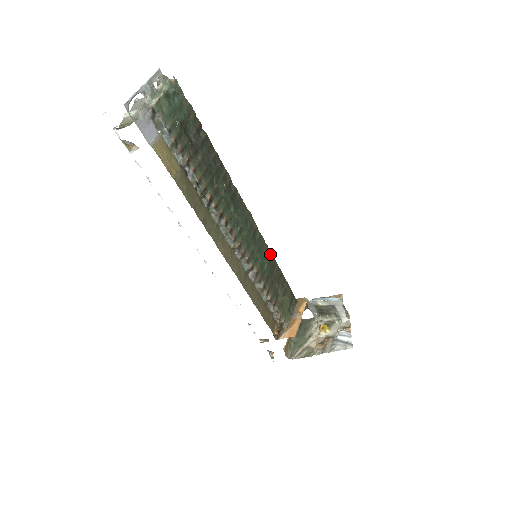
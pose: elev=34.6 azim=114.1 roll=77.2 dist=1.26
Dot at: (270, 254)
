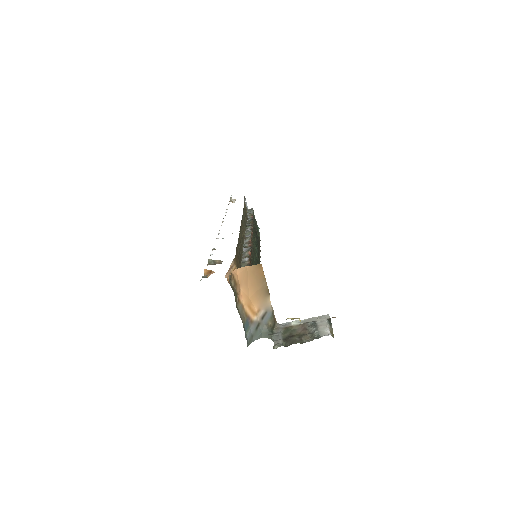
Dot at: occluded
